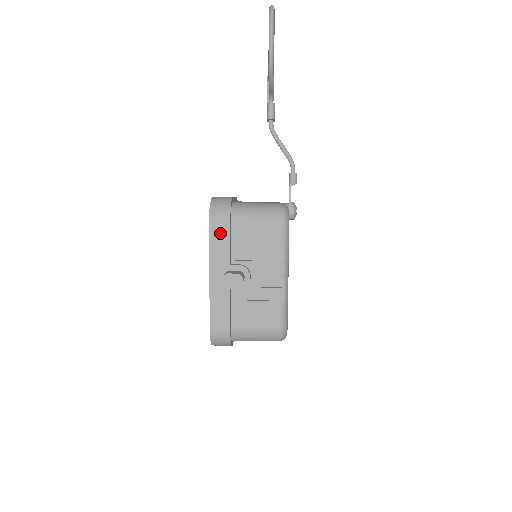
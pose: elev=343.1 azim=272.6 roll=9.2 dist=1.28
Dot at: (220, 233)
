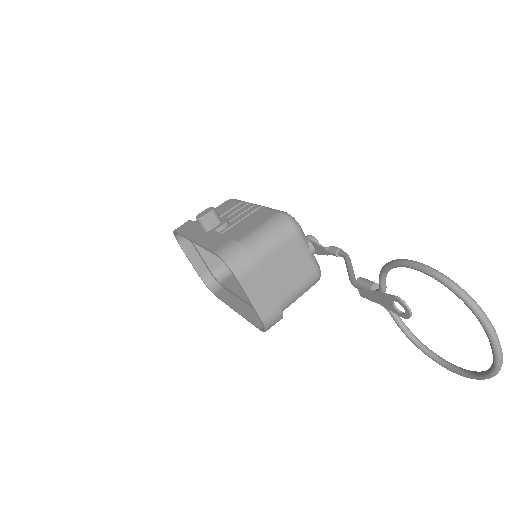
Dot at: occluded
